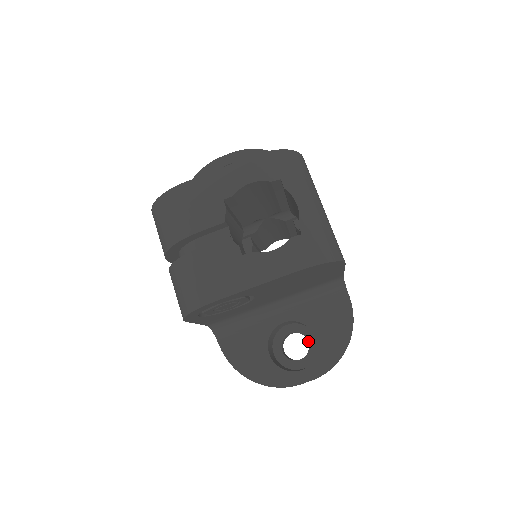
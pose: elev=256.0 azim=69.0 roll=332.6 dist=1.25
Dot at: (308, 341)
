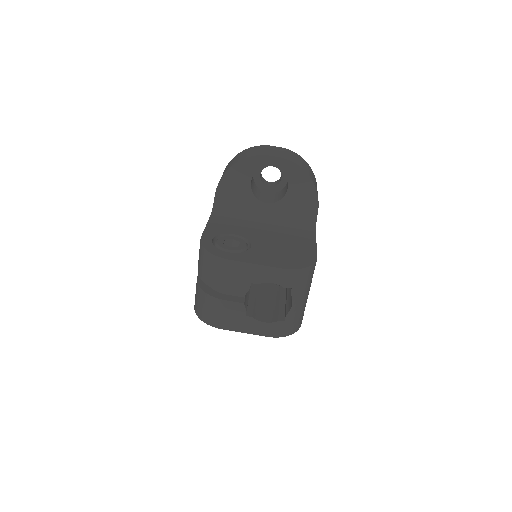
Dot at: occluded
